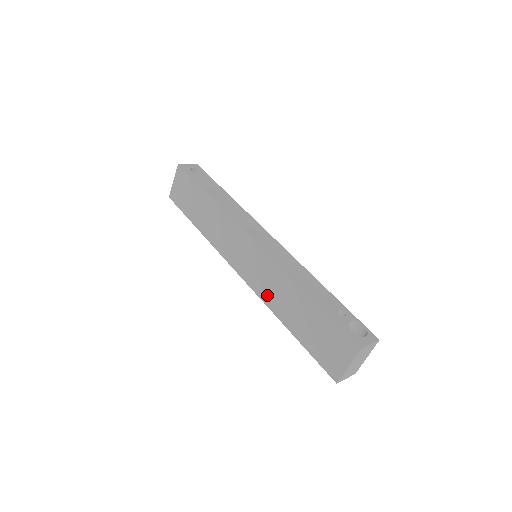
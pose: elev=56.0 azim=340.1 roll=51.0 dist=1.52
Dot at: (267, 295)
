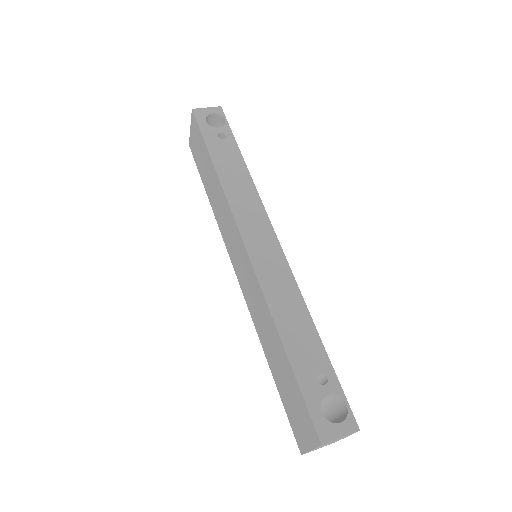
Dot at: (254, 314)
